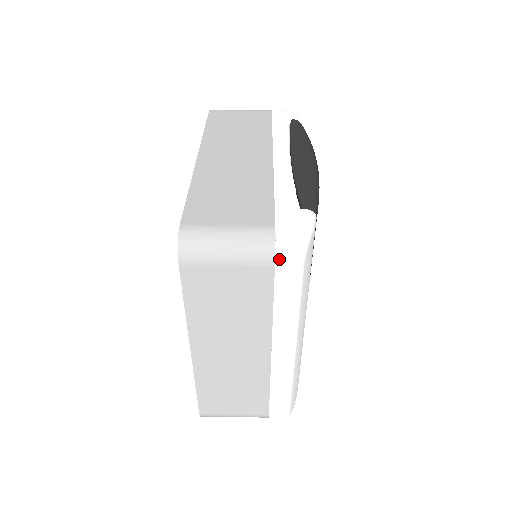
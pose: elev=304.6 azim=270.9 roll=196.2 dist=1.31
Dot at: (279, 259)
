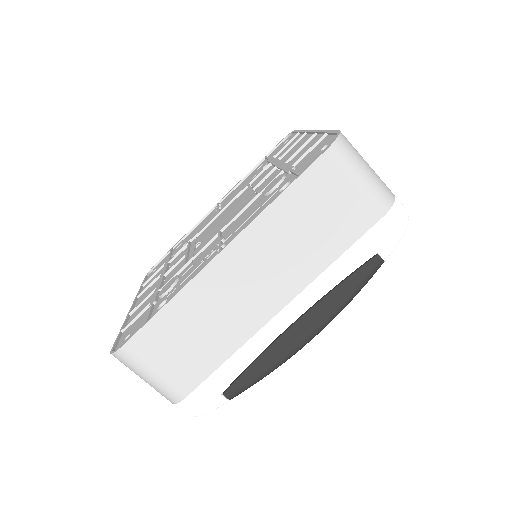
Dot at: occluded
